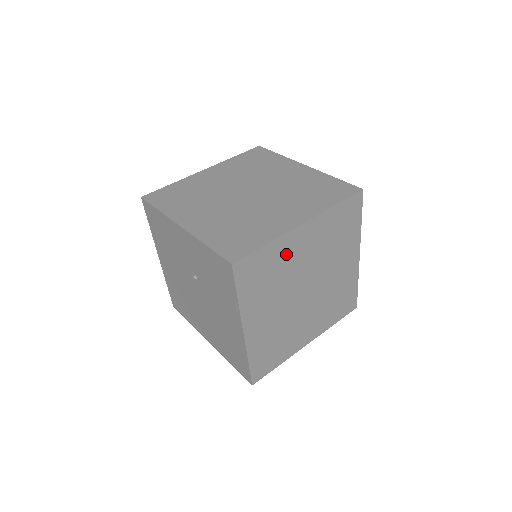
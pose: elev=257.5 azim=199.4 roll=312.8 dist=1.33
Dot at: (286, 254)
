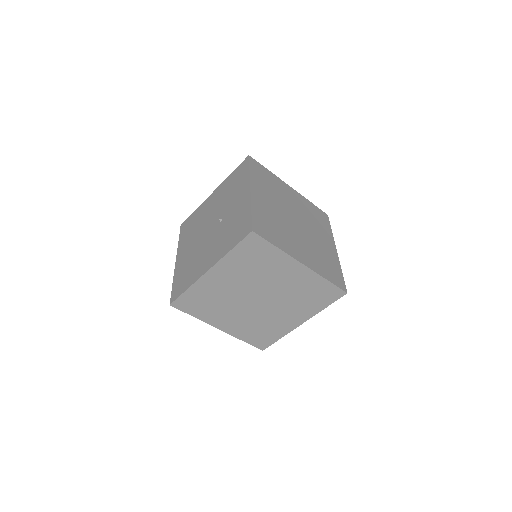
Dot at: (277, 266)
